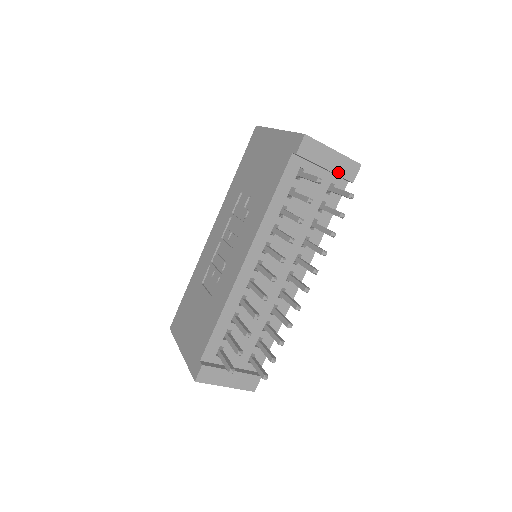
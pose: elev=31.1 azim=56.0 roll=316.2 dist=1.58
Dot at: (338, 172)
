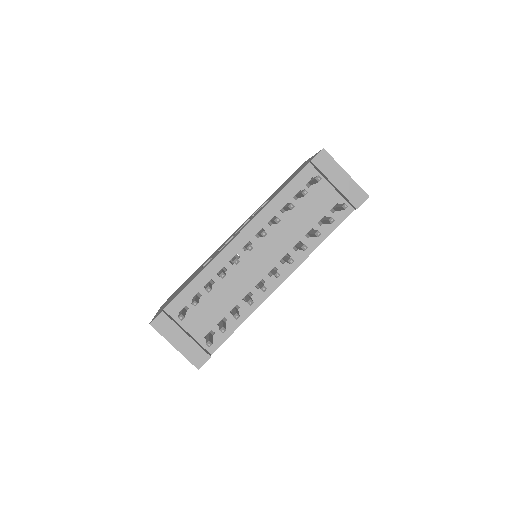
Dot at: (345, 193)
